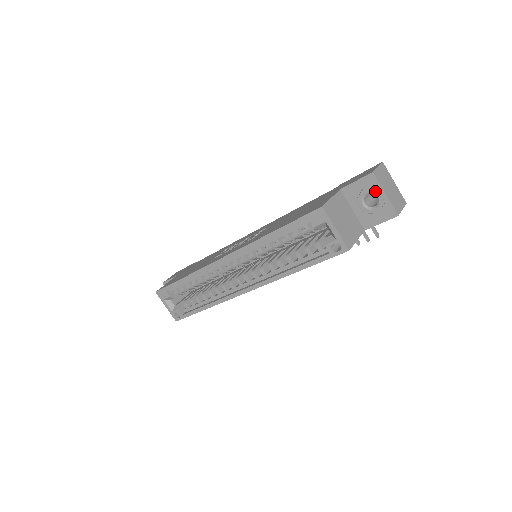
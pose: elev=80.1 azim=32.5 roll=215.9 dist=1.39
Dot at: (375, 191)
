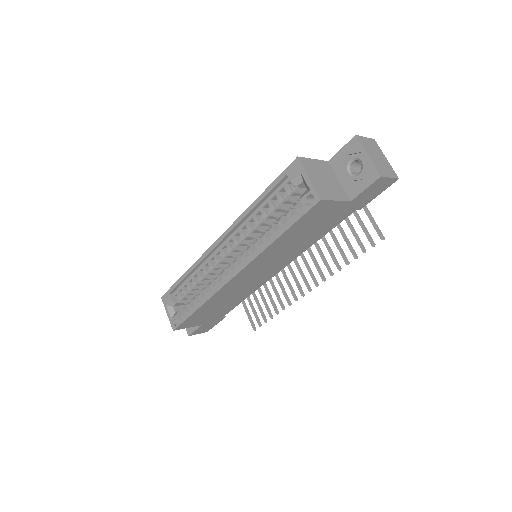
Dot at: (359, 155)
